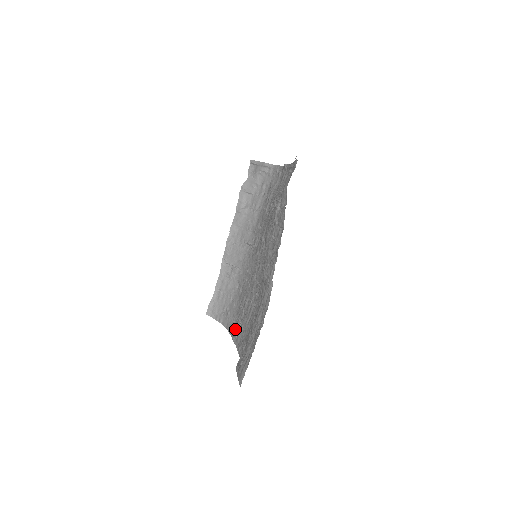
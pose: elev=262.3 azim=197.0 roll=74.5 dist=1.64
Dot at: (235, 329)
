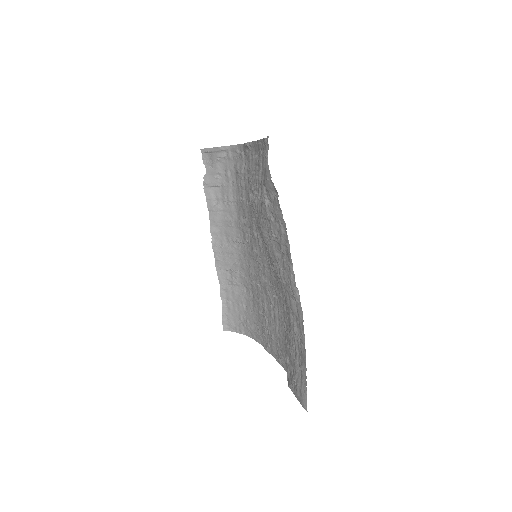
Dot at: (264, 338)
